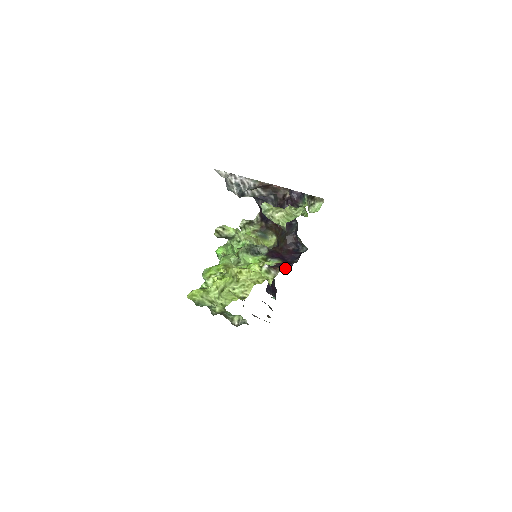
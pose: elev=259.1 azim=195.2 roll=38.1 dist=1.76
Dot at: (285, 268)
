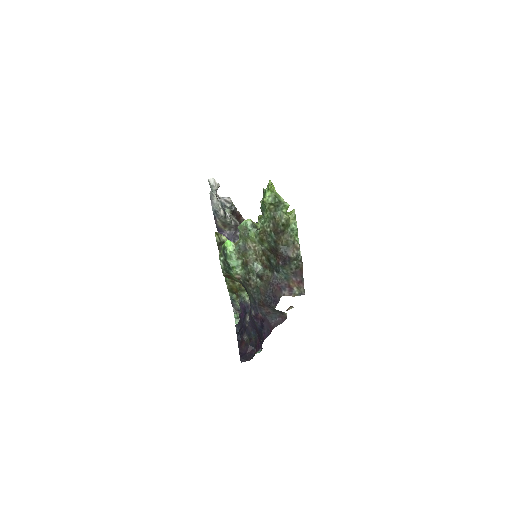
Dot at: occluded
